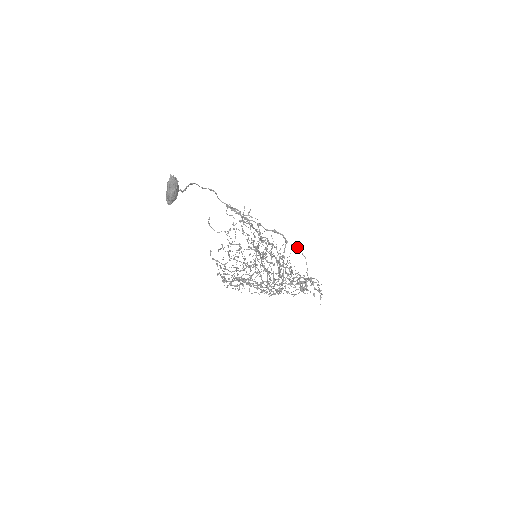
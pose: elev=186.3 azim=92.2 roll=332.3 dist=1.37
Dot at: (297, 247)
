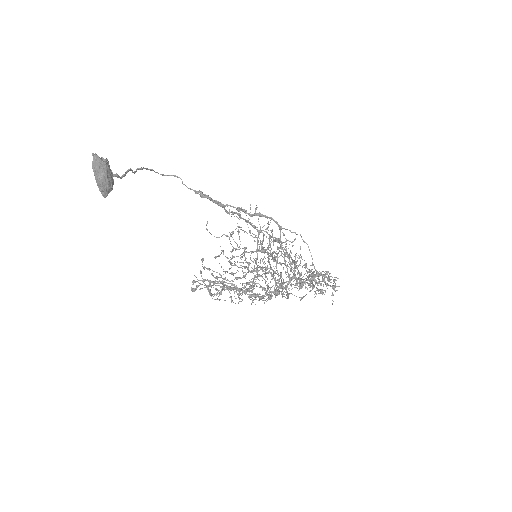
Dot at: (294, 232)
